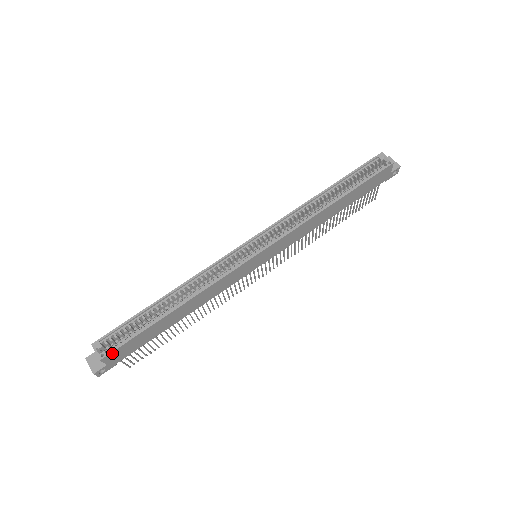
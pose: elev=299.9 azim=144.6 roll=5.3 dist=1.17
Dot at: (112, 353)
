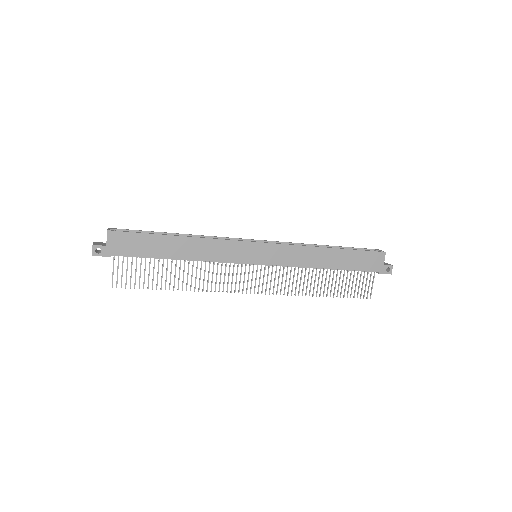
Dot at: (118, 233)
